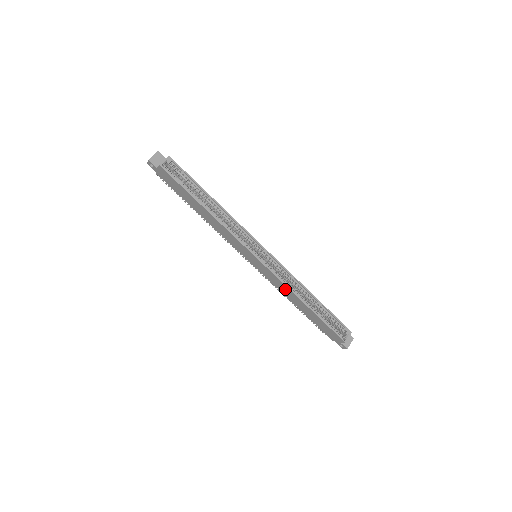
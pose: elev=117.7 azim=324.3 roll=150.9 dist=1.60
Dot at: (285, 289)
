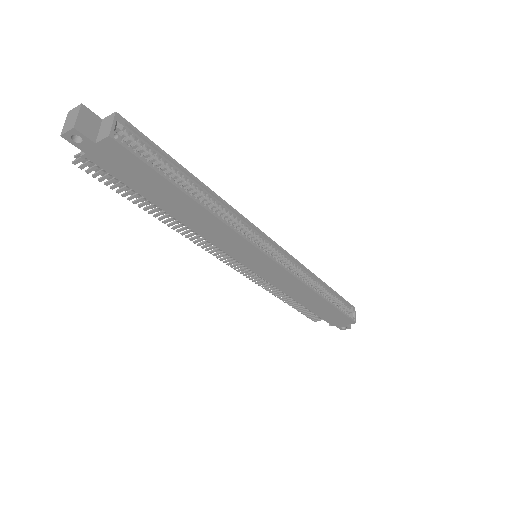
Dot at: (298, 288)
